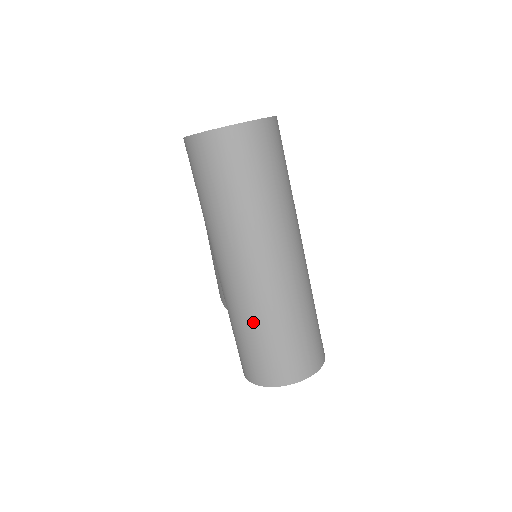
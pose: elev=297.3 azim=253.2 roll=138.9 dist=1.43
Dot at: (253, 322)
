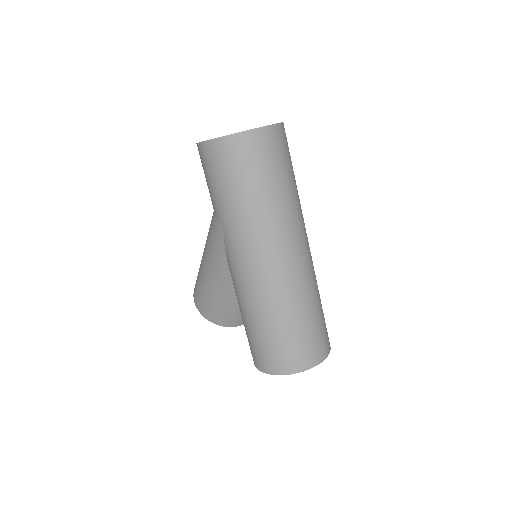
Dot at: (281, 312)
